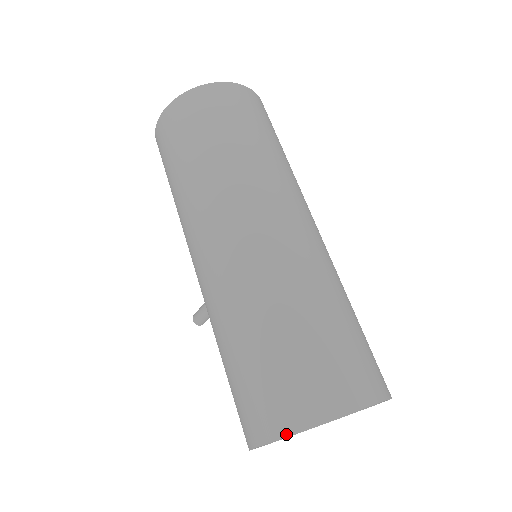
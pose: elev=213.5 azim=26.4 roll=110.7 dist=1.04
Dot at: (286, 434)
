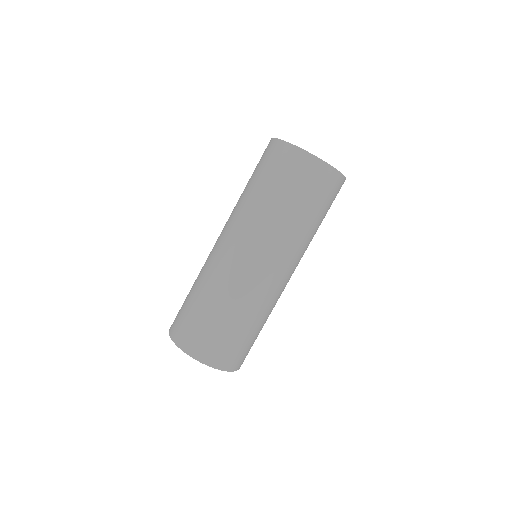
Dot at: (169, 332)
